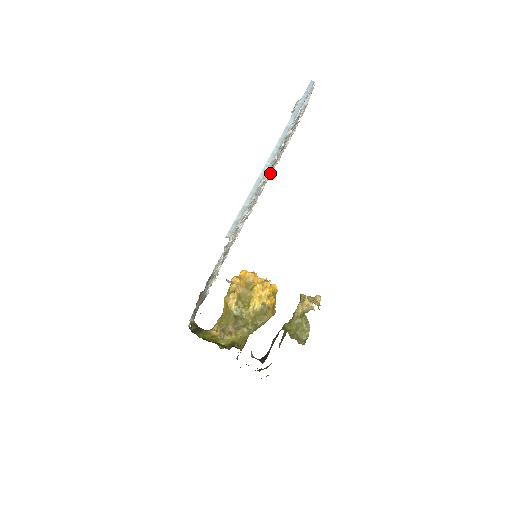
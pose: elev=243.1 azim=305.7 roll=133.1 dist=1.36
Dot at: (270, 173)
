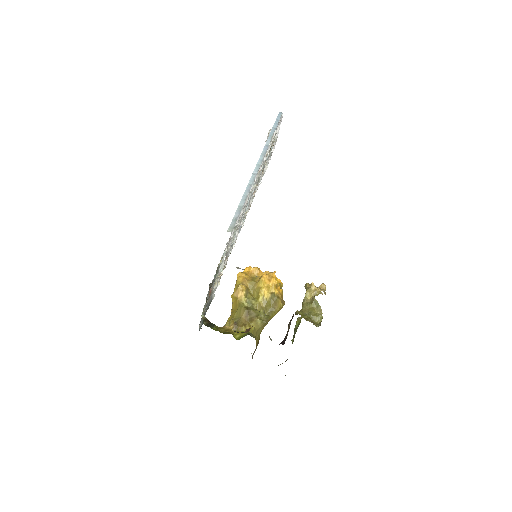
Dot at: (255, 190)
